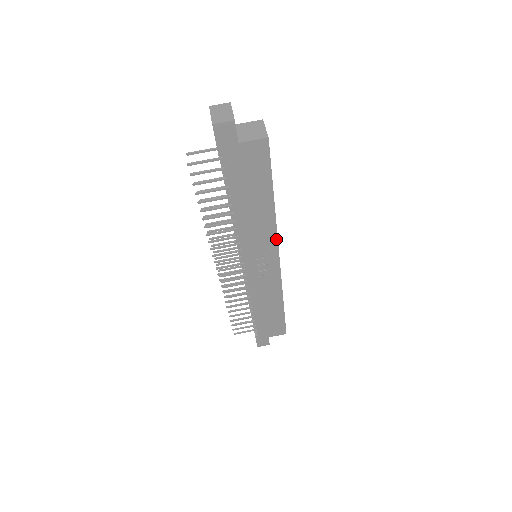
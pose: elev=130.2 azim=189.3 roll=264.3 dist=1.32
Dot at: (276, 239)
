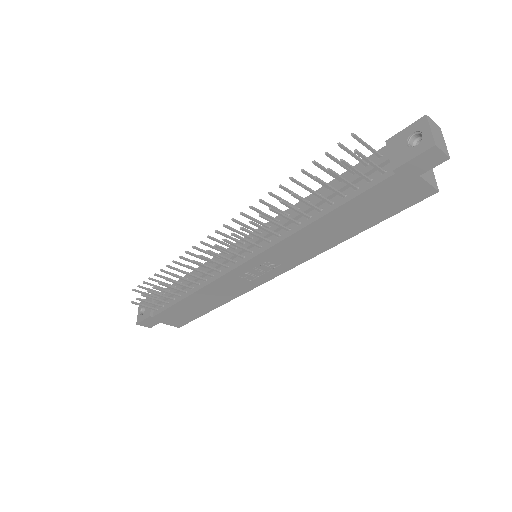
Dot at: (304, 261)
